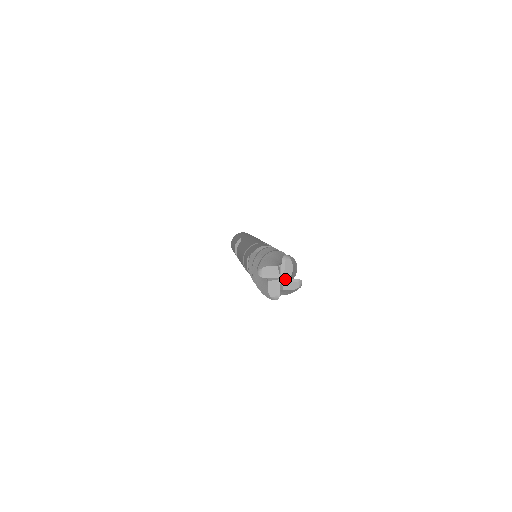
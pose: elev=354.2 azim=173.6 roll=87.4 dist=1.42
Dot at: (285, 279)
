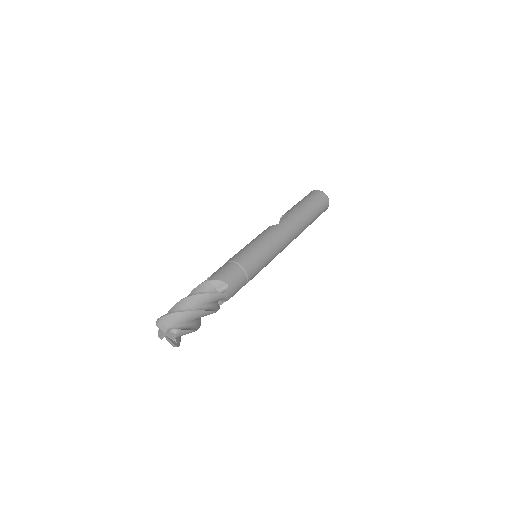
Dot at: (167, 338)
